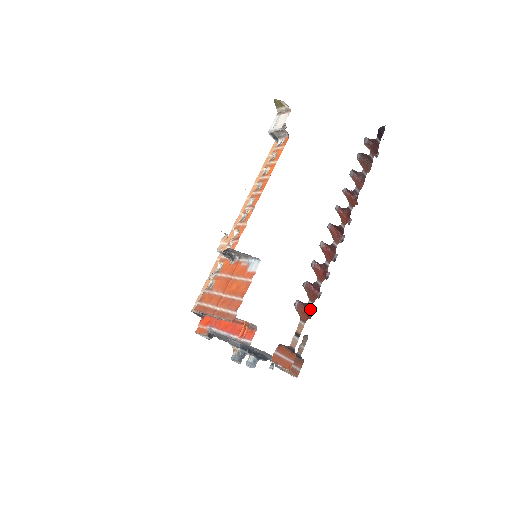
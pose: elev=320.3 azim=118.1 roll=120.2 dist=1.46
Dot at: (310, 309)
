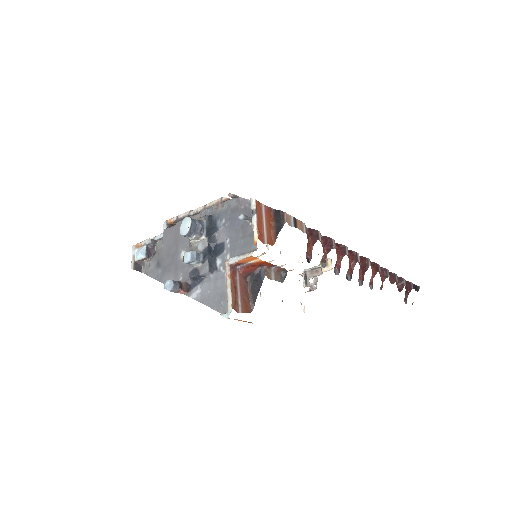
Dot at: (315, 241)
